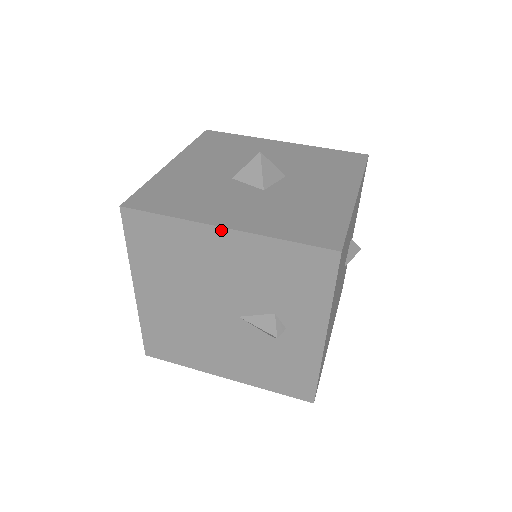
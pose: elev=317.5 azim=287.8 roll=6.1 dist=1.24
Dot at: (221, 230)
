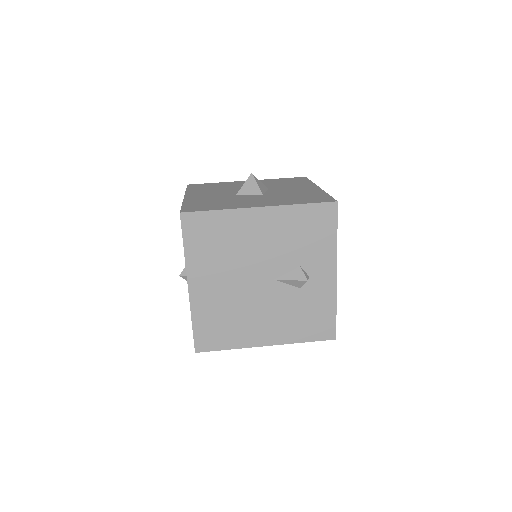
Dot at: (258, 209)
